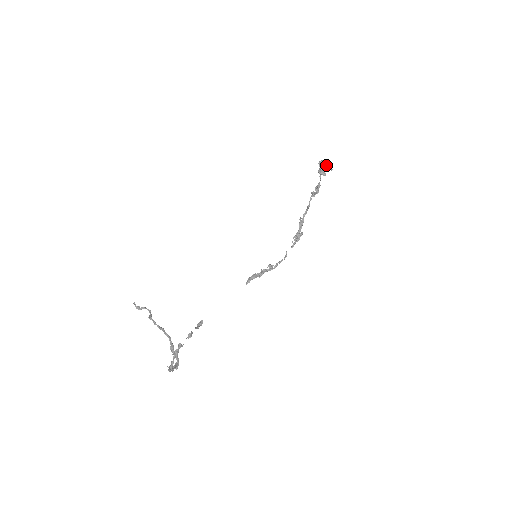
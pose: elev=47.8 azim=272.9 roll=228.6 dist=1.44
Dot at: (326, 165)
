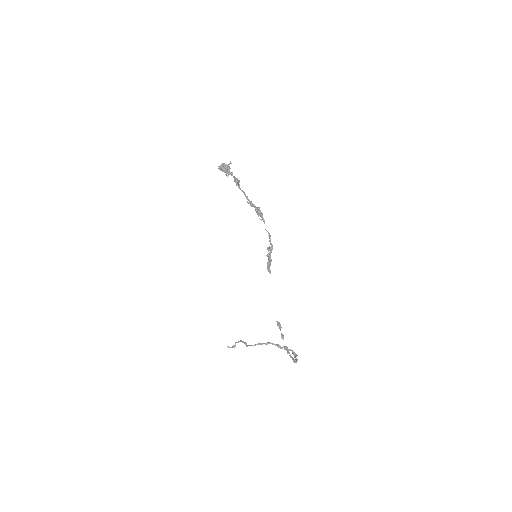
Dot at: (225, 167)
